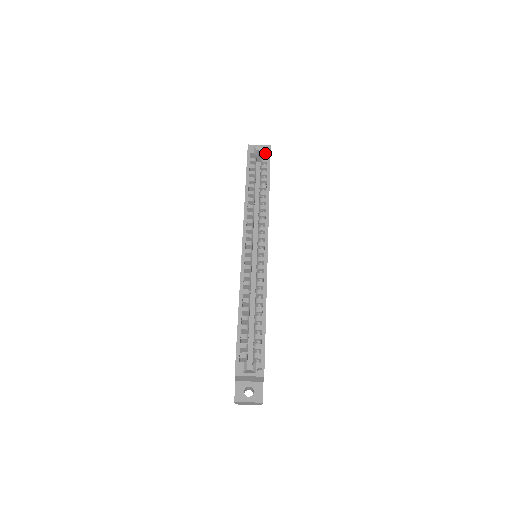
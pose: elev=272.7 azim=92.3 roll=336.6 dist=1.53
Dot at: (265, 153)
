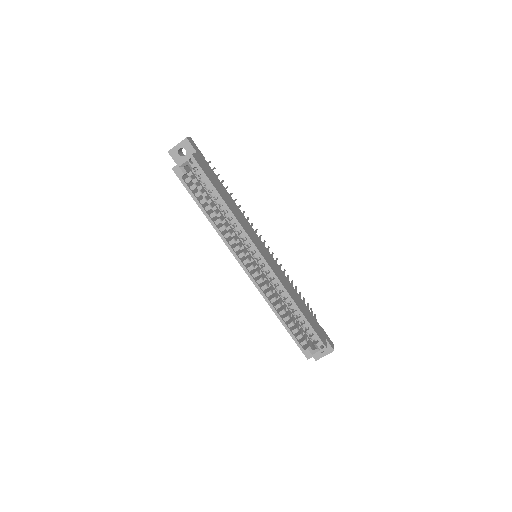
Dot at: (193, 167)
